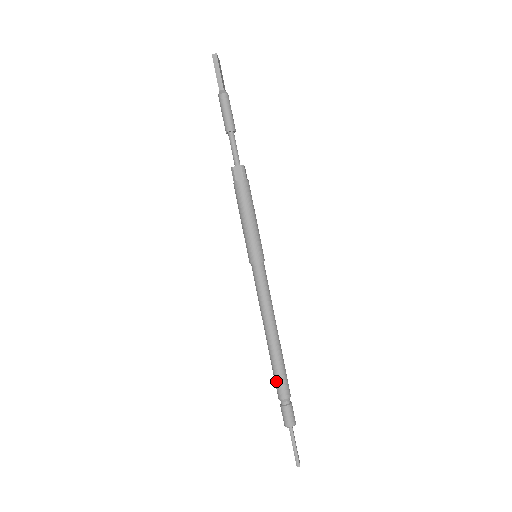
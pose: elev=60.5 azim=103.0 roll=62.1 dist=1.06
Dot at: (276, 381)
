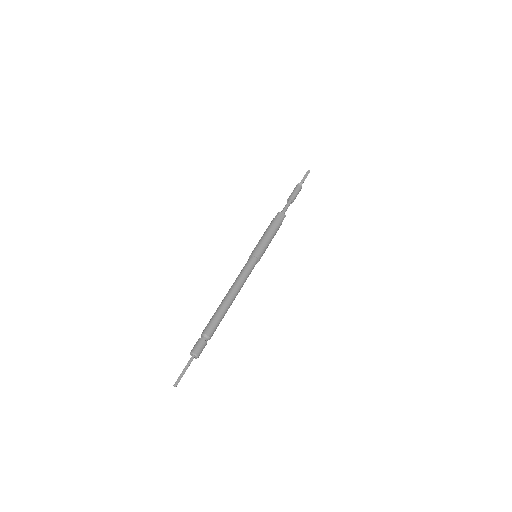
Dot at: (211, 321)
